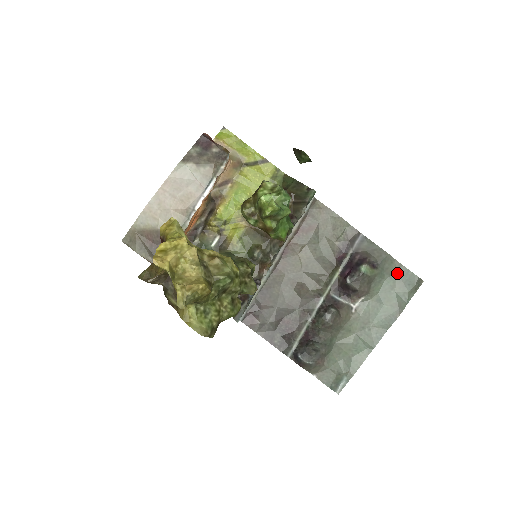
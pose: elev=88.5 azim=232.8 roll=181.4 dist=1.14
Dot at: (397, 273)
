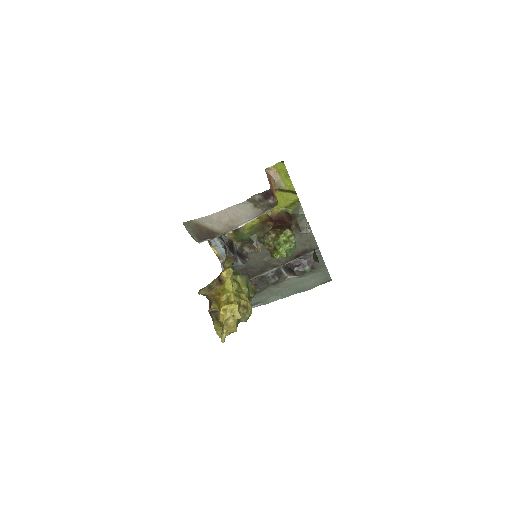
Dot at: (322, 273)
